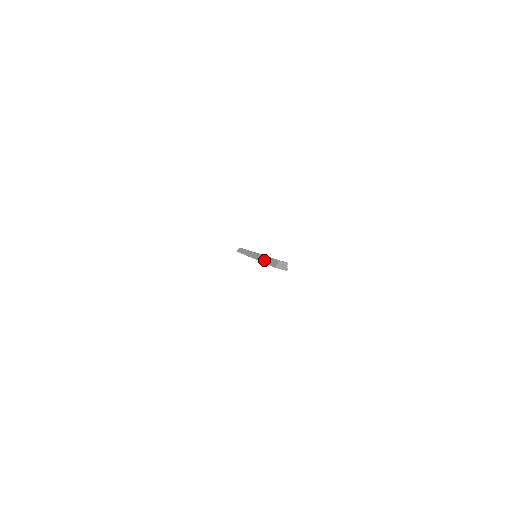
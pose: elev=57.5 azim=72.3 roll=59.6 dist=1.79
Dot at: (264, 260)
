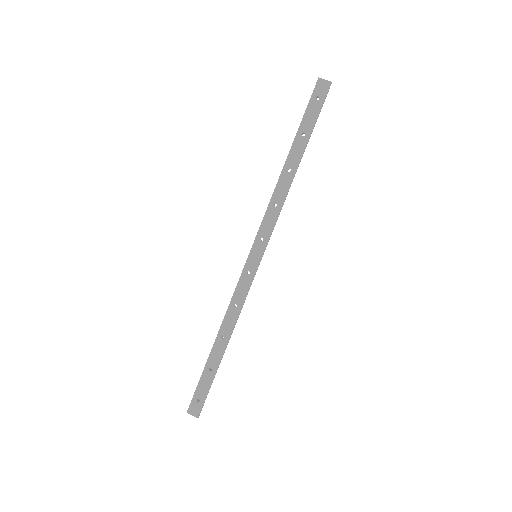
Dot at: (290, 151)
